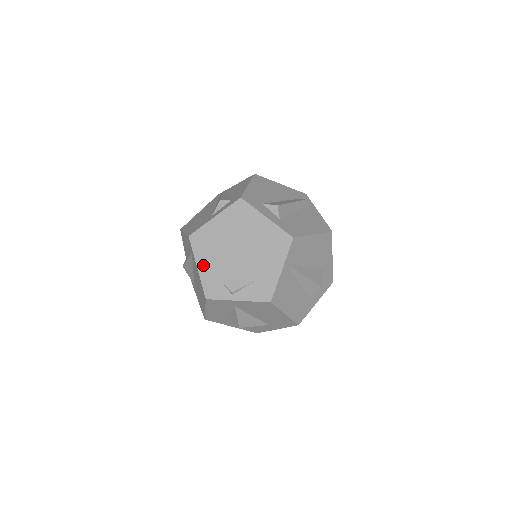
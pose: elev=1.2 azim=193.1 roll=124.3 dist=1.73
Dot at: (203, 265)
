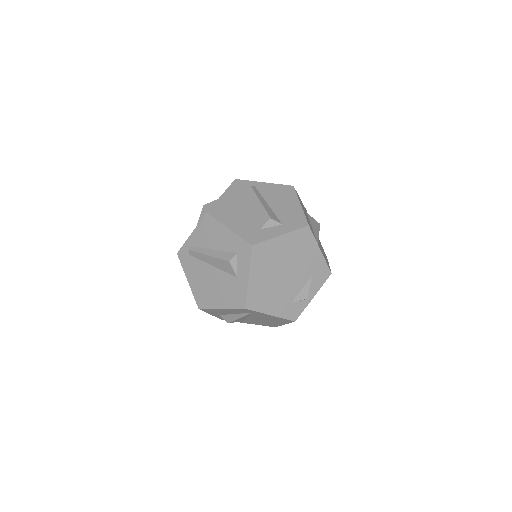
Dot at: (273, 310)
